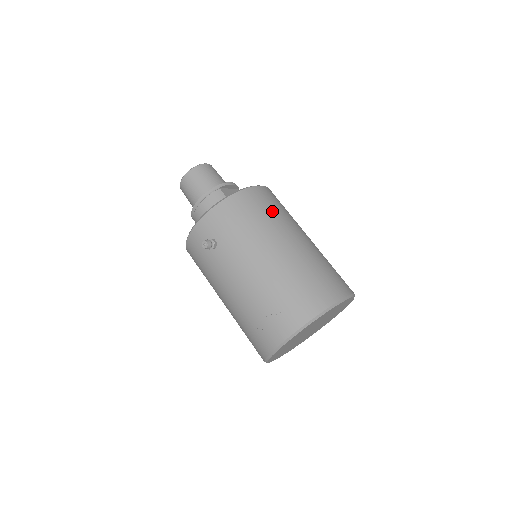
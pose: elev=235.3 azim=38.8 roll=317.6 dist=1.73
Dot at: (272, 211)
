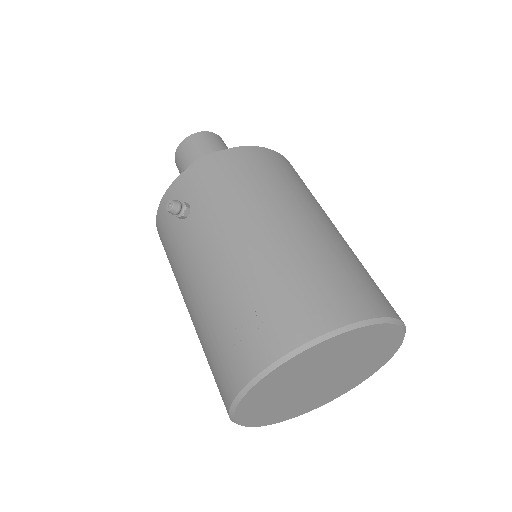
Dot at: (285, 179)
